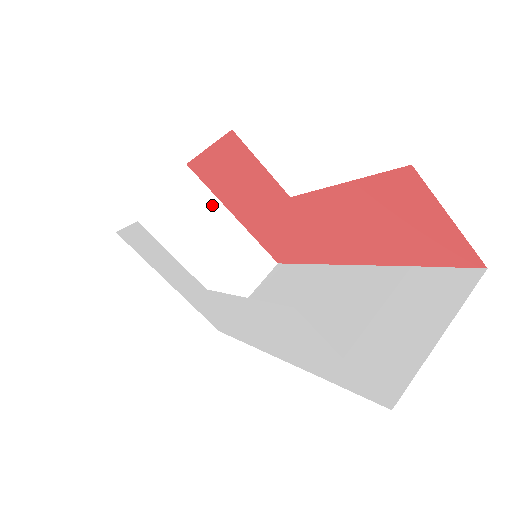
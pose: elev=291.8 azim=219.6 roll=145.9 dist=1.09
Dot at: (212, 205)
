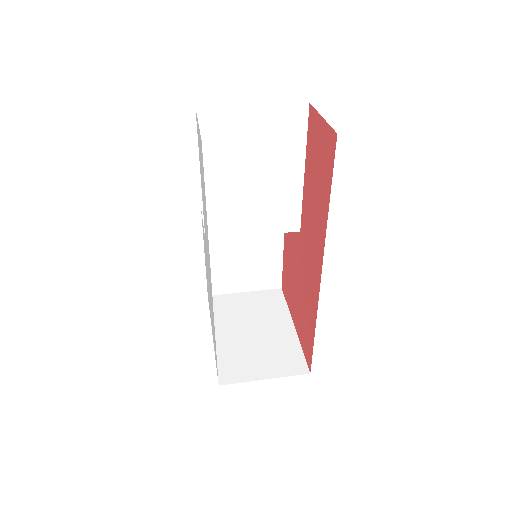
Dot at: (282, 313)
